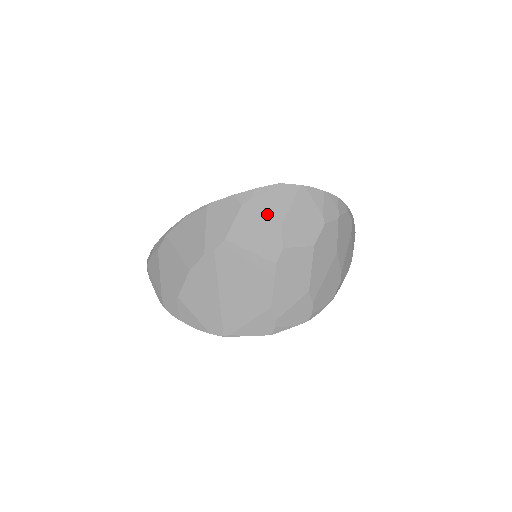
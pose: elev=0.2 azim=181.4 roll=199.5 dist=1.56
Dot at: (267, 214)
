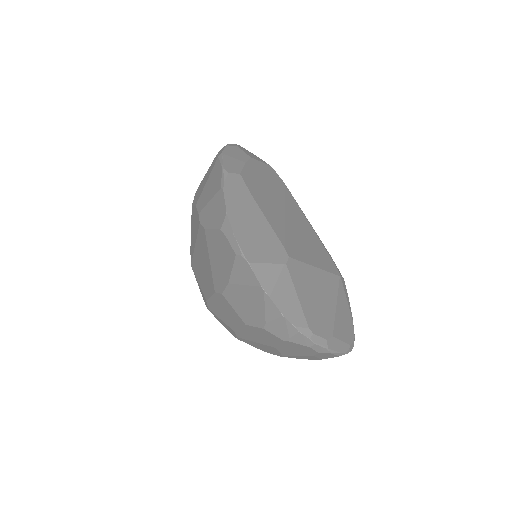
Dot at: (227, 262)
